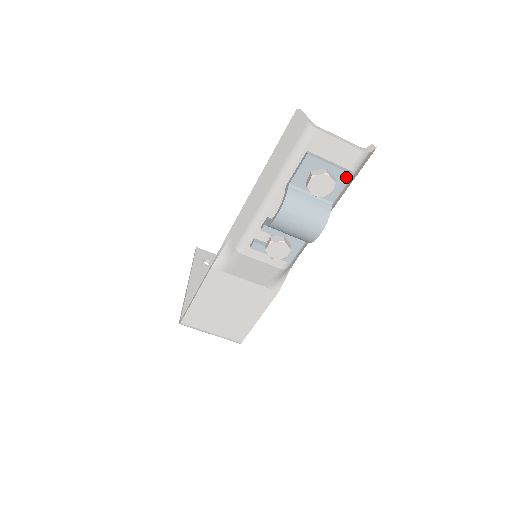
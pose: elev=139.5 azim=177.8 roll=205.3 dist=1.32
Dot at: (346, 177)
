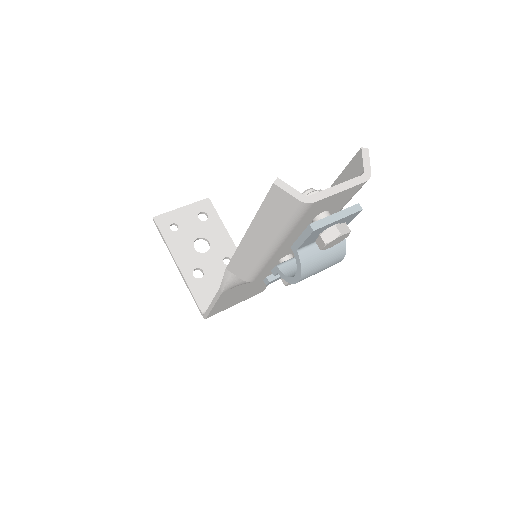
Dot at: (356, 214)
